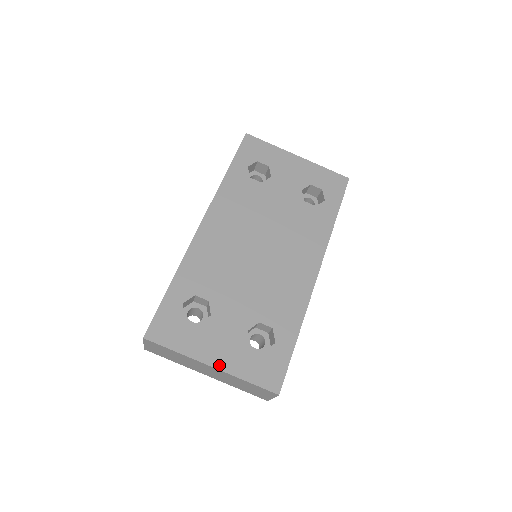
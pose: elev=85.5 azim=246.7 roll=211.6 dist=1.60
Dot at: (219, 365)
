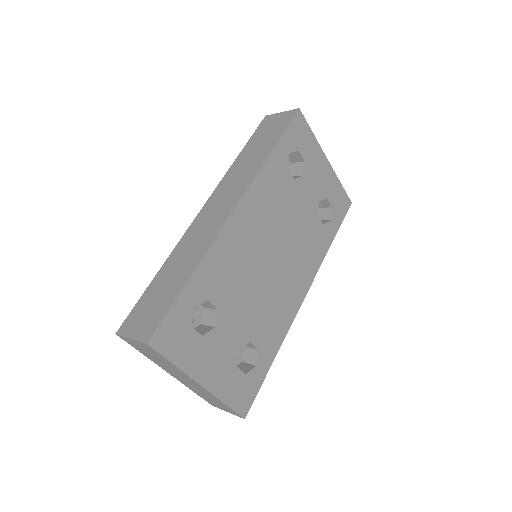
Dot at: (208, 385)
